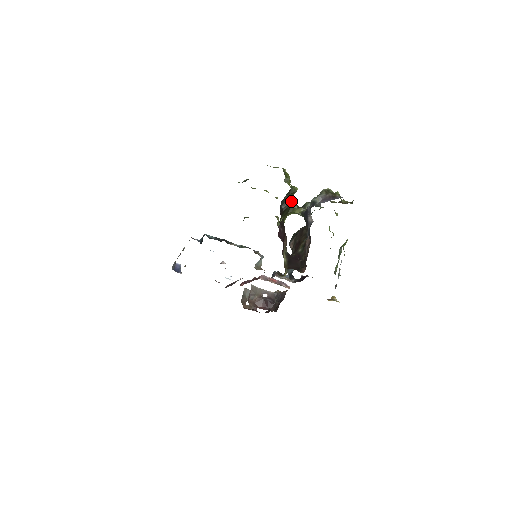
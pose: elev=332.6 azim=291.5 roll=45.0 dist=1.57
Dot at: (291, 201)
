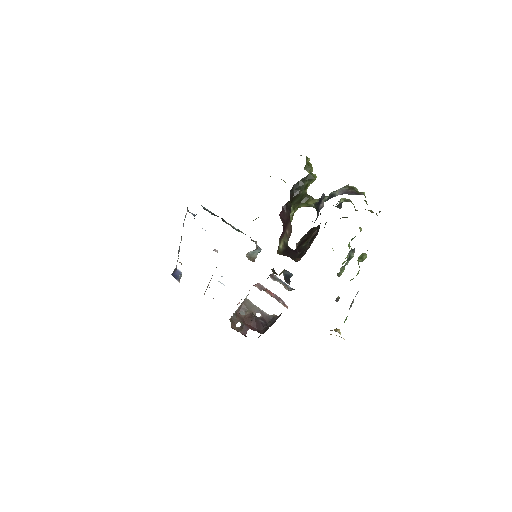
Dot at: (306, 189)
